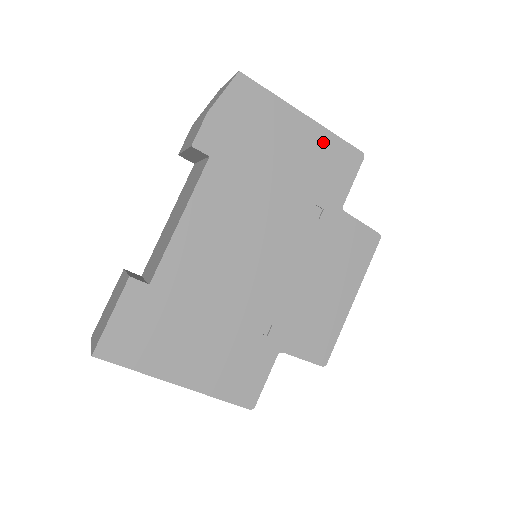
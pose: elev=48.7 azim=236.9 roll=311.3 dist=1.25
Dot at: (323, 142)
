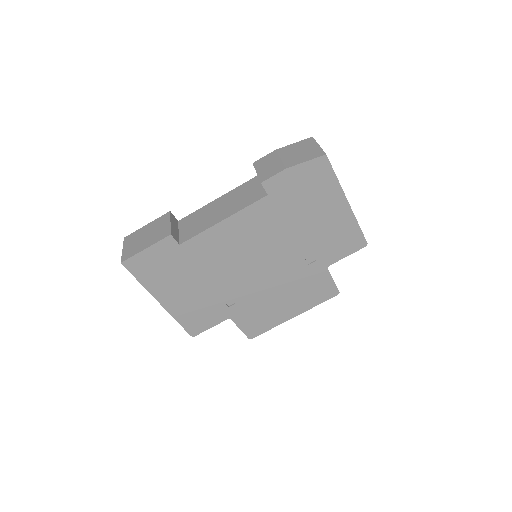
Dot at: (347, 224)
